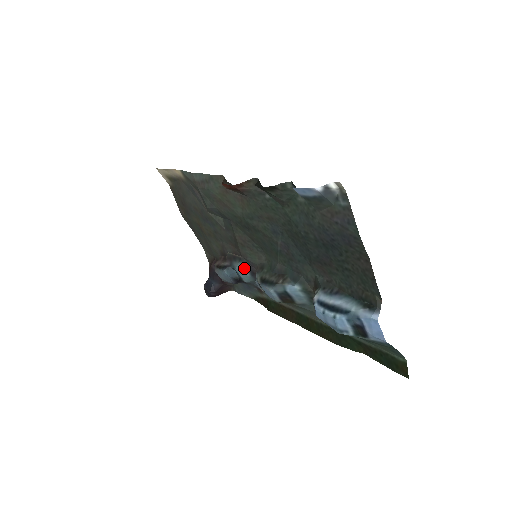
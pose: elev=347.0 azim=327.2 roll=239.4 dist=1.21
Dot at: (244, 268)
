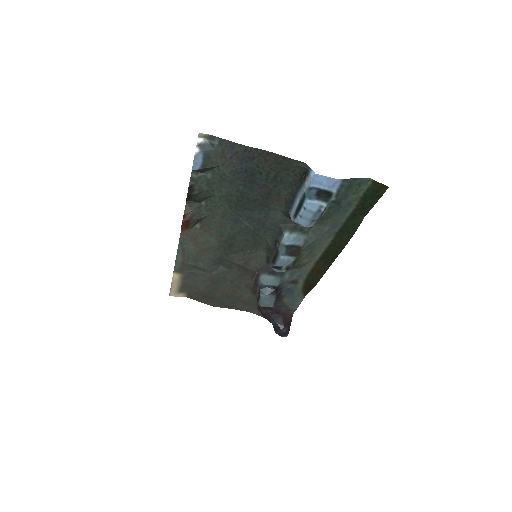
Dot at: (265, 277)
